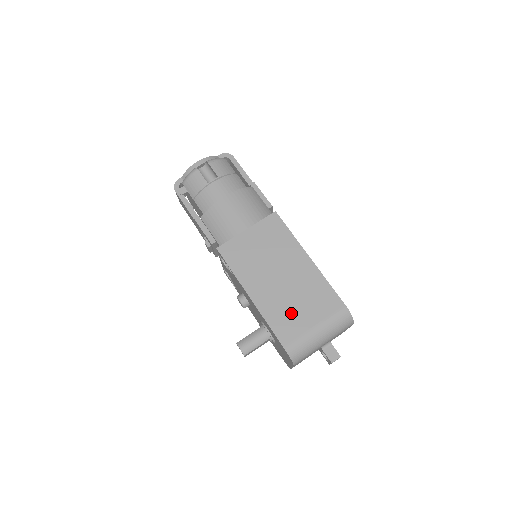
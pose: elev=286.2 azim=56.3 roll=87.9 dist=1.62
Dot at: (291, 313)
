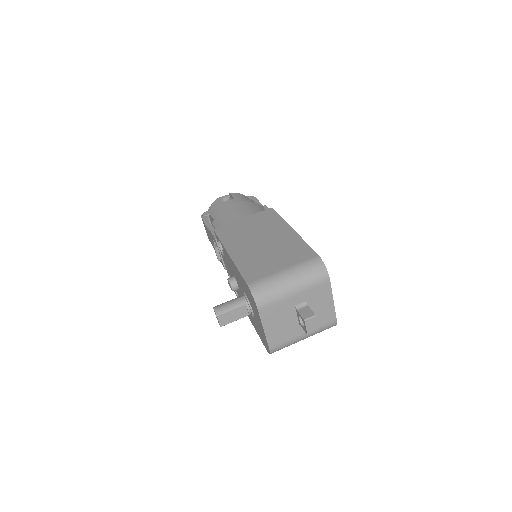
Dot at: (263, 262)
